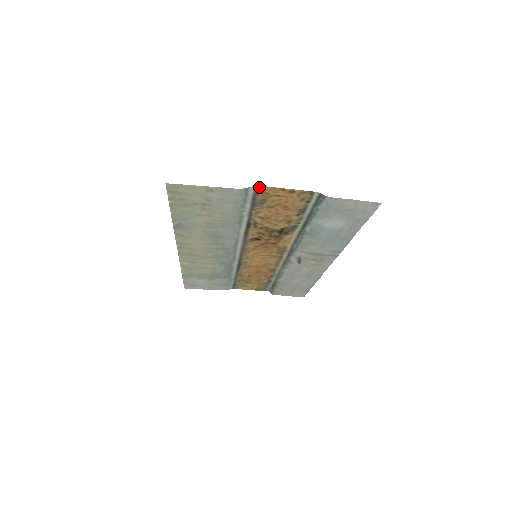
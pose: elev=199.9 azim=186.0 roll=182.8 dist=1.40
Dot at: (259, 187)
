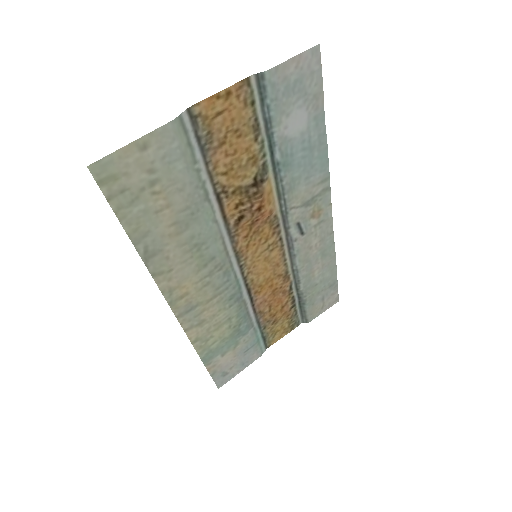
Dot at: (191, 110)
